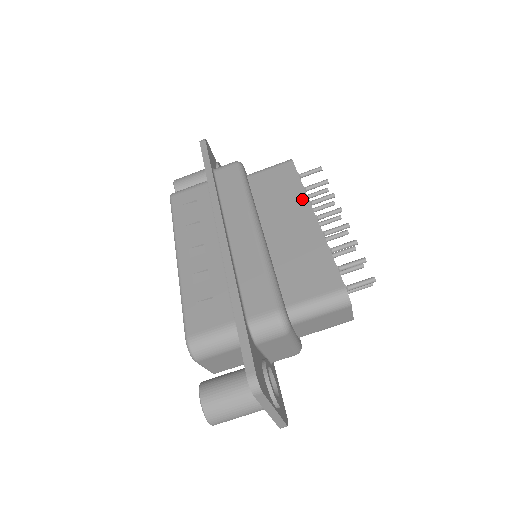
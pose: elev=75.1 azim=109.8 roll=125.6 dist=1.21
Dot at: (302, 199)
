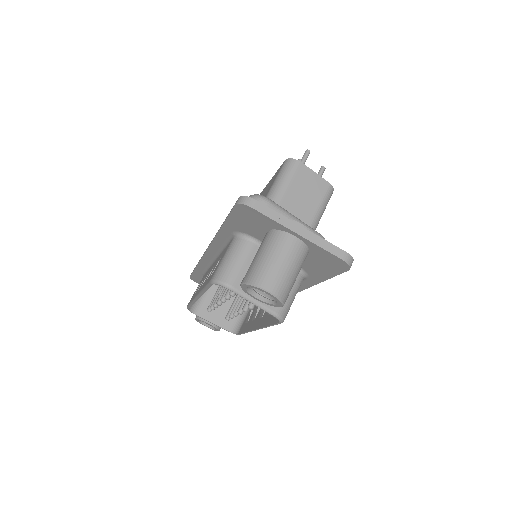
Dot at: occluded
